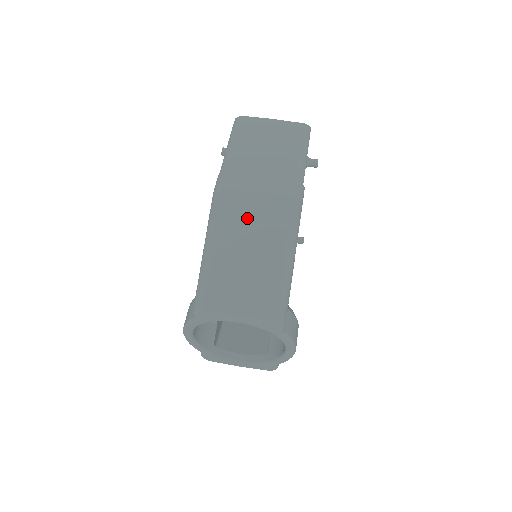
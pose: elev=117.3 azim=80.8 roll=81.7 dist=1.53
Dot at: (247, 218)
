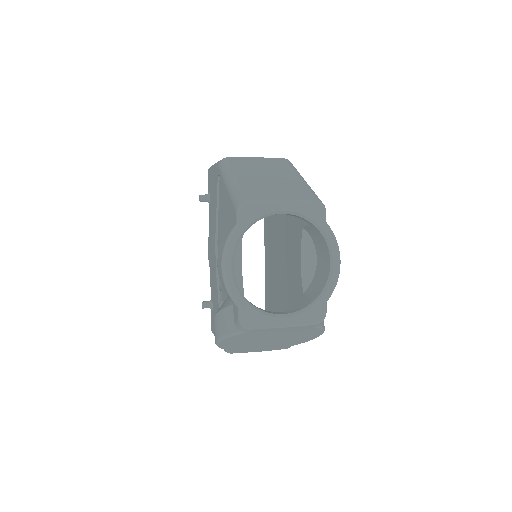
Dot at: (256, 165)
